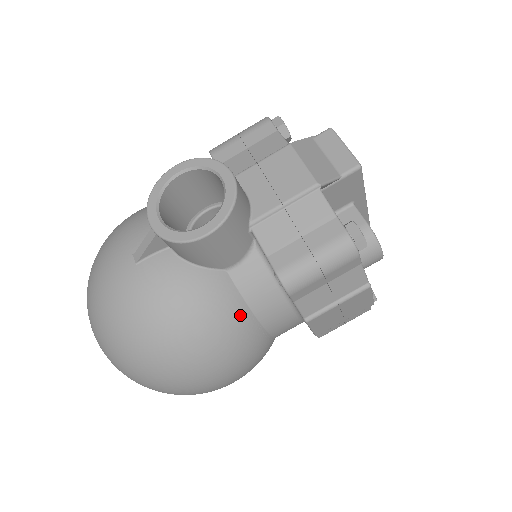
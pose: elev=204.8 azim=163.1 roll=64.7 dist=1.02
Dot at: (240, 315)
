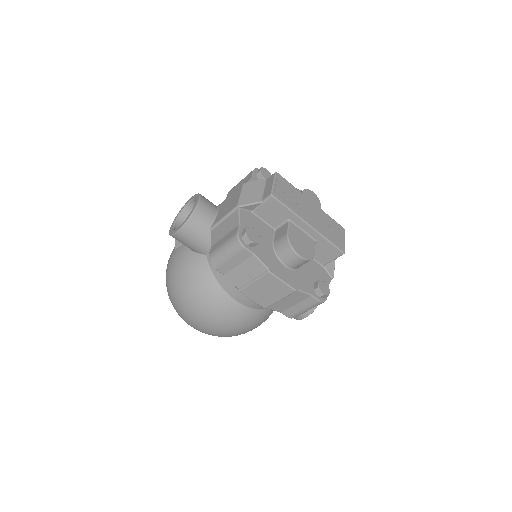
Dot at: (209, 282)
